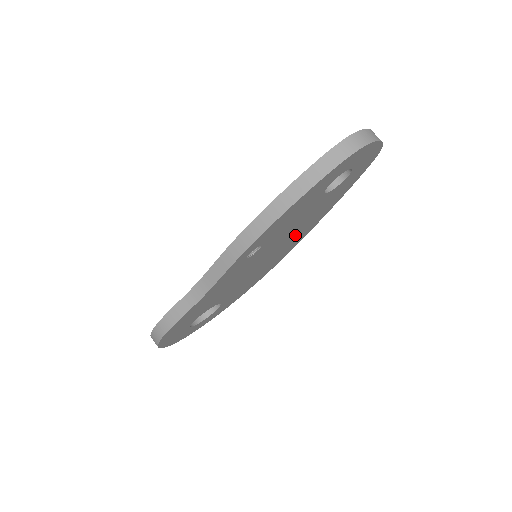
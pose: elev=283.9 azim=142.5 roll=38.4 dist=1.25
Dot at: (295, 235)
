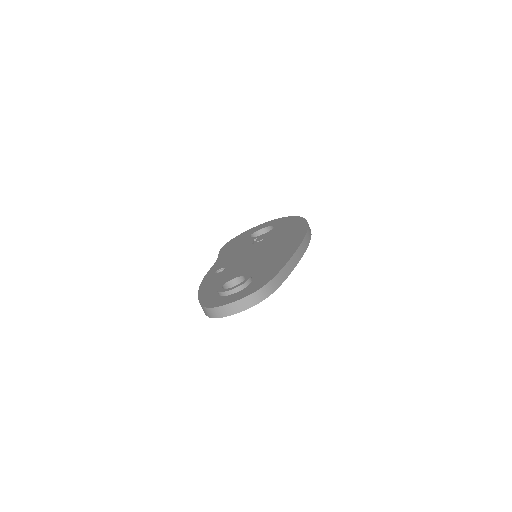
Dot at: occluded
